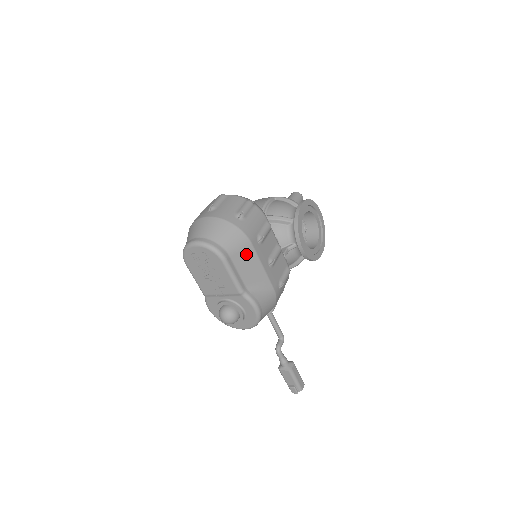
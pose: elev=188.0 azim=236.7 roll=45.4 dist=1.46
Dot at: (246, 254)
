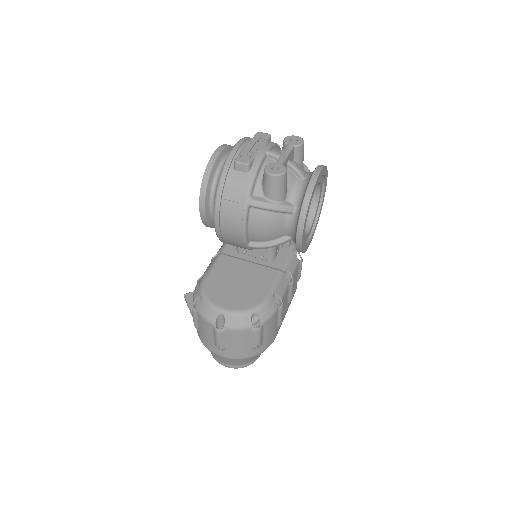
Dot at: occluded
